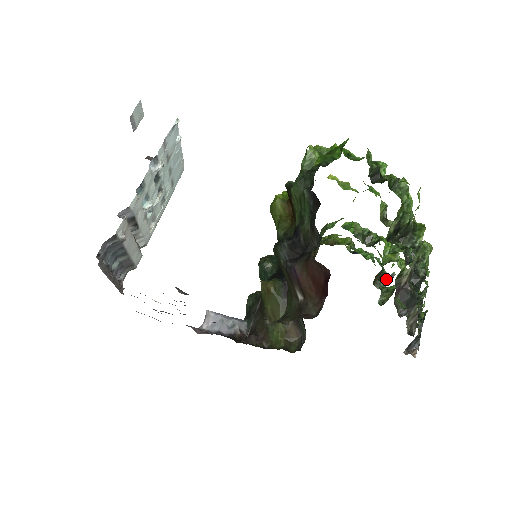
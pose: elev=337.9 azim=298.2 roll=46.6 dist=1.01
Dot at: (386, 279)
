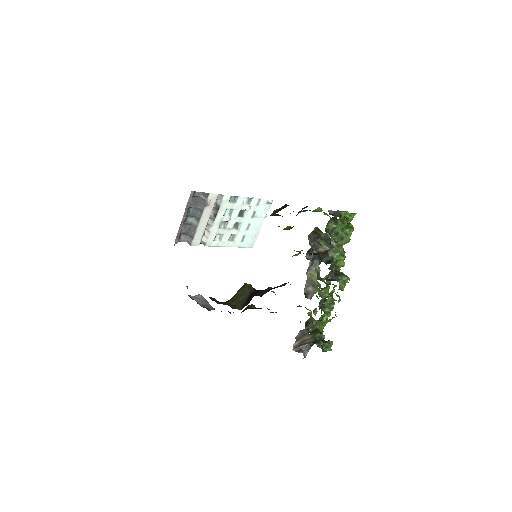
Dot at: occluded
